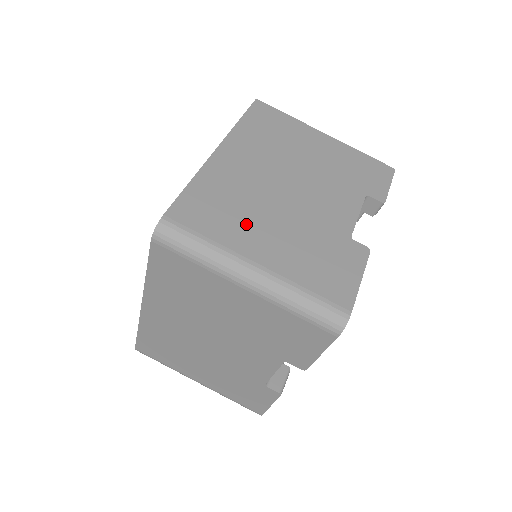
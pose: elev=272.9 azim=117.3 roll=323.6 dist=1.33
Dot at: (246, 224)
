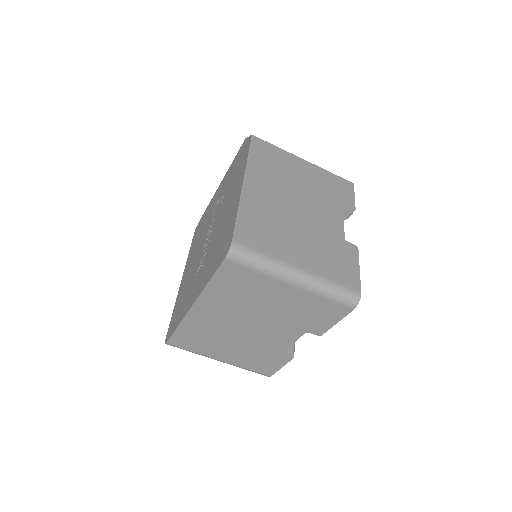
Dot at: (283, 239)
